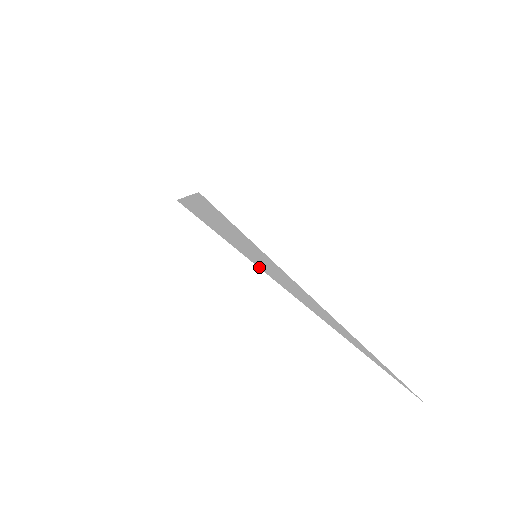
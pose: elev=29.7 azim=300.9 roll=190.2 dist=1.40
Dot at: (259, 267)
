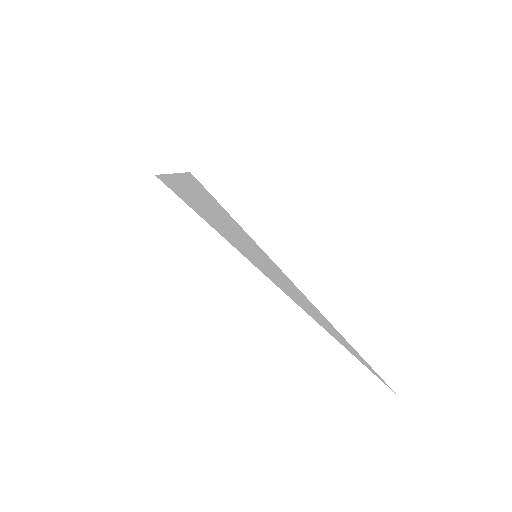
Dot at: (258, 268)
